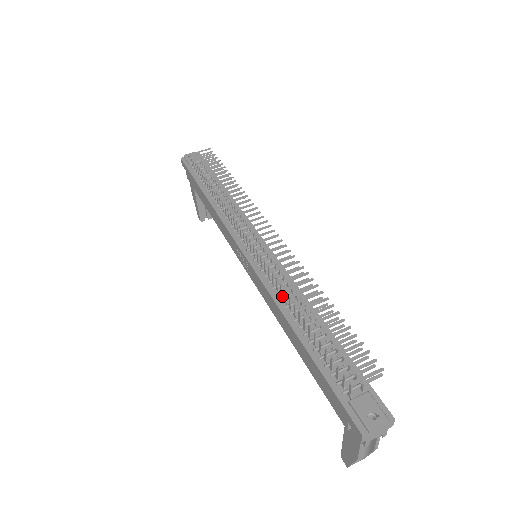
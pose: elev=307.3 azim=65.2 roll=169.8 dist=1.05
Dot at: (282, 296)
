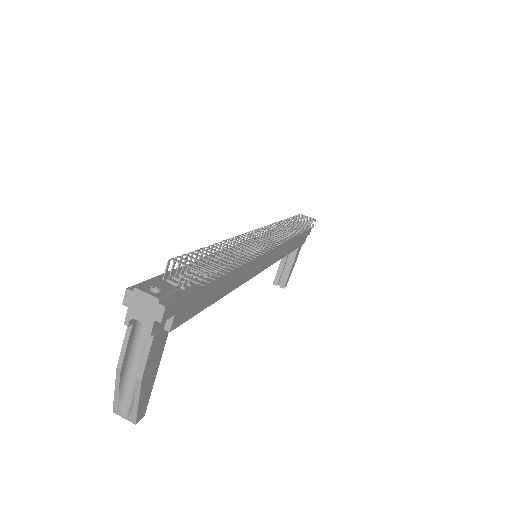
Dot at: occluded
